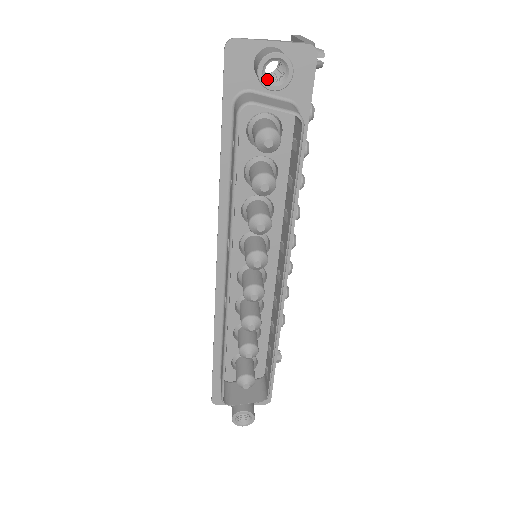
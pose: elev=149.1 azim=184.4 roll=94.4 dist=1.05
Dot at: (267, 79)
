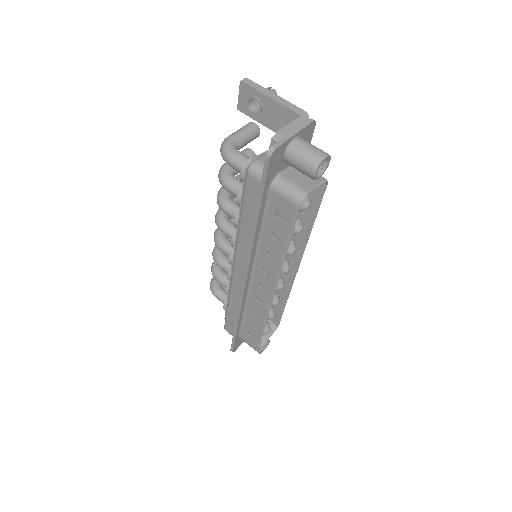
Dot at: (316, 174)
